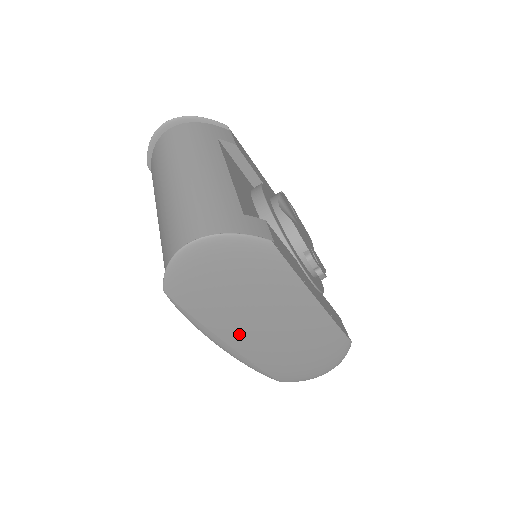
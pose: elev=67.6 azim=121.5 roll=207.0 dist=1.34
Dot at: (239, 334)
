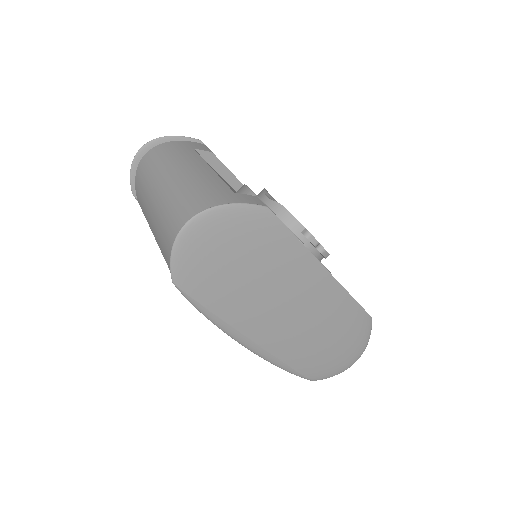
Dot at: (258, 323)
